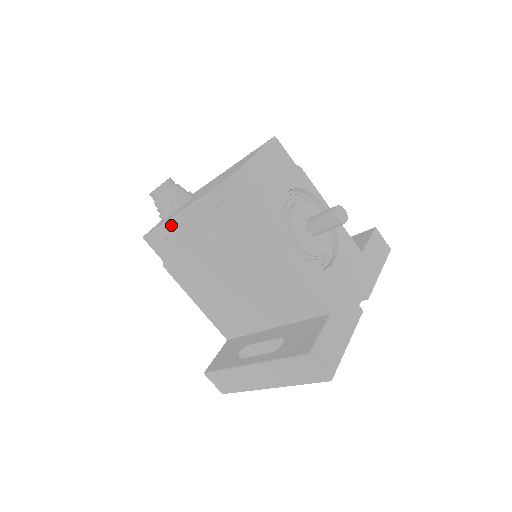
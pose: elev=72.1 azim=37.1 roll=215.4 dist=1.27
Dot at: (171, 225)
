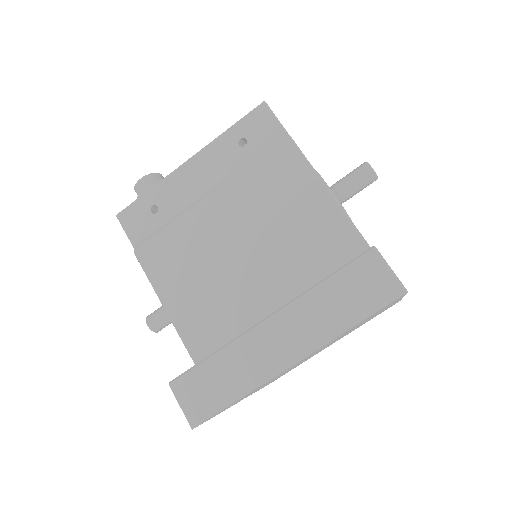
Dot at: (167, 183)
